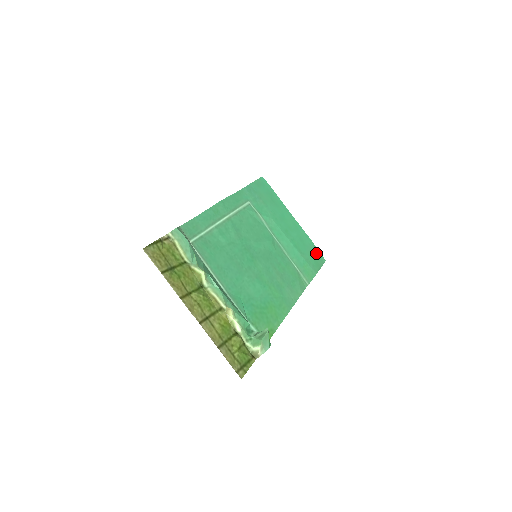
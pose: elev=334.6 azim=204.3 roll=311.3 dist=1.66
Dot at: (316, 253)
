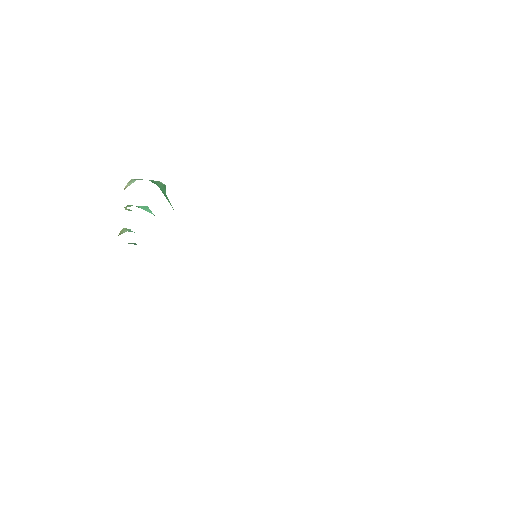
Dot at: occluded
